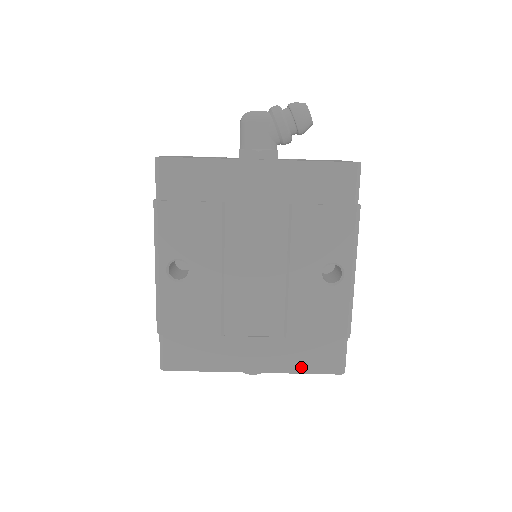
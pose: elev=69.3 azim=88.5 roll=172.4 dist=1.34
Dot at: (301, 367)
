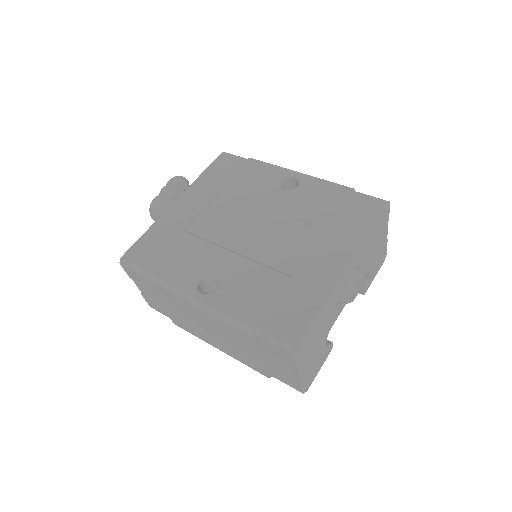
Dot at: (363, 228)
